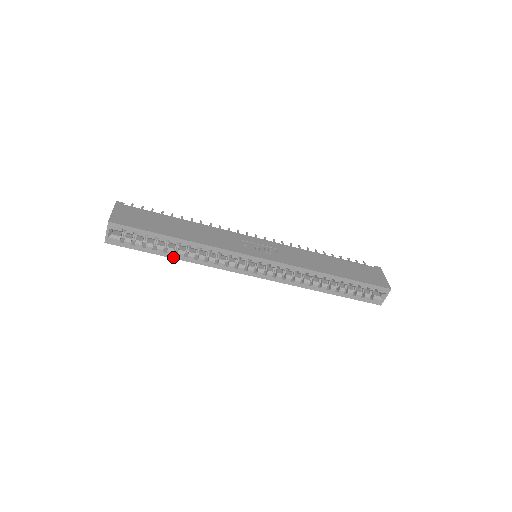
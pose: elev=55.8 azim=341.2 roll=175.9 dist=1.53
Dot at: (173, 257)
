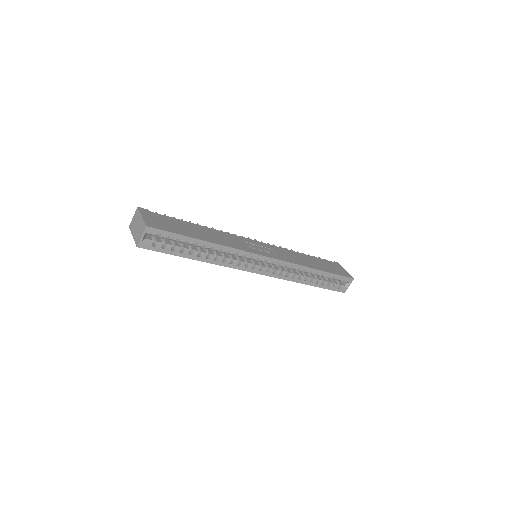
Dot at: (196, 259)
